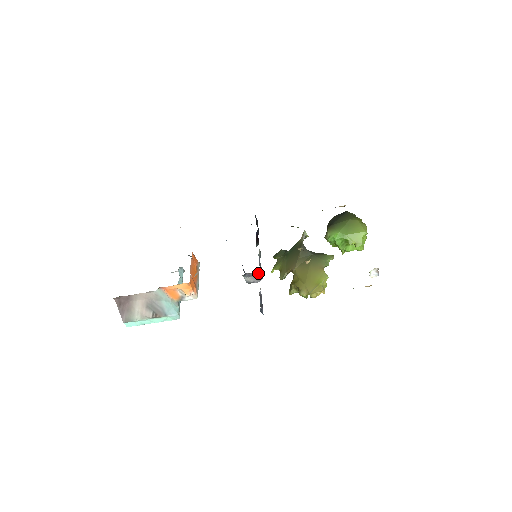
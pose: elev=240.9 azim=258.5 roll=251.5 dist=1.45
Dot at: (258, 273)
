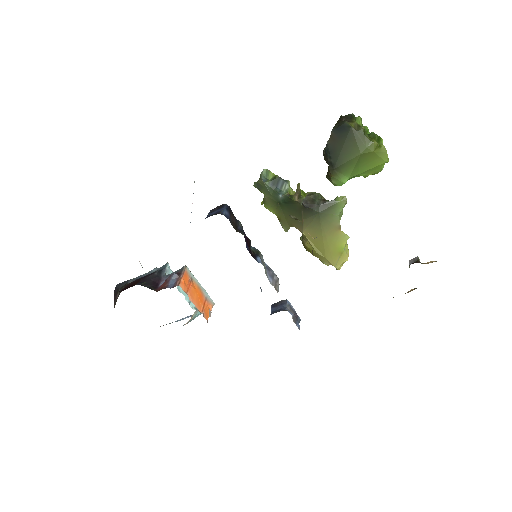
Dot at: (277, 292)
